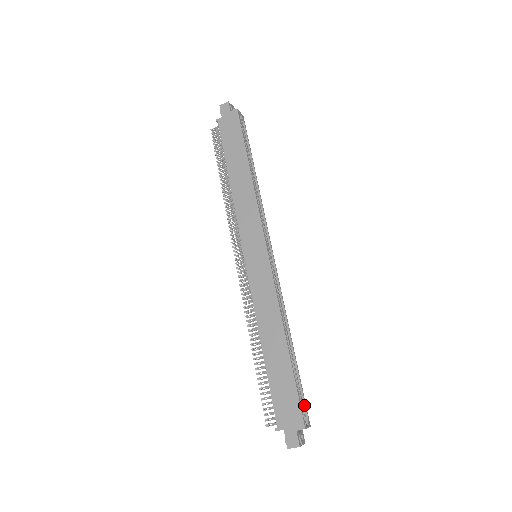
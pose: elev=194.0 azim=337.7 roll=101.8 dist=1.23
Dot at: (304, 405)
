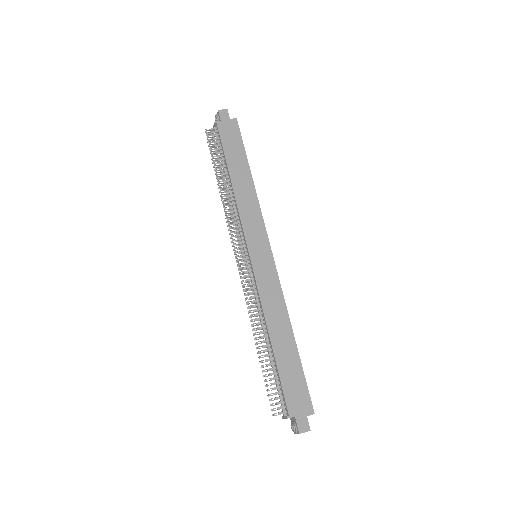
Dot at: occluded
